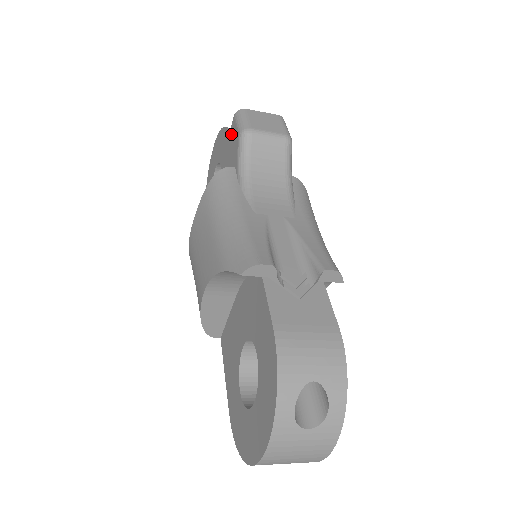
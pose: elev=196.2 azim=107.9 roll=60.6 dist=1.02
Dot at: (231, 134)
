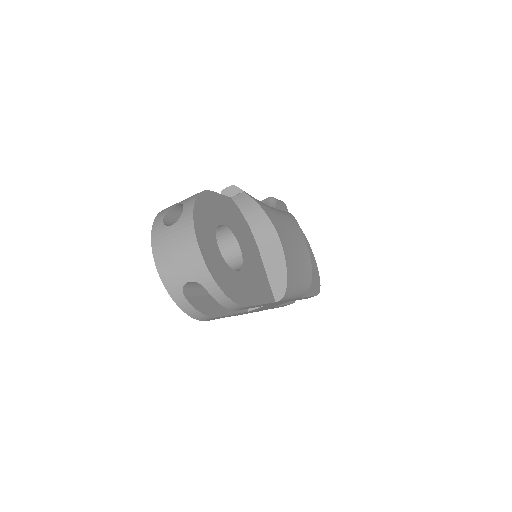
Dot at: occluded
